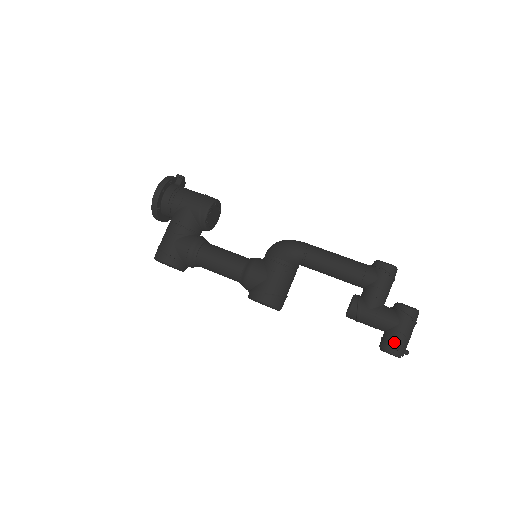
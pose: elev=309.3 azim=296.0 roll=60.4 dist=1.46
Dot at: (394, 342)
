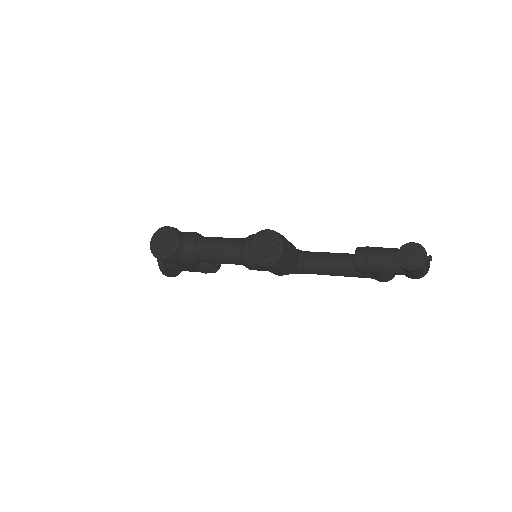
Dot at: occluded
